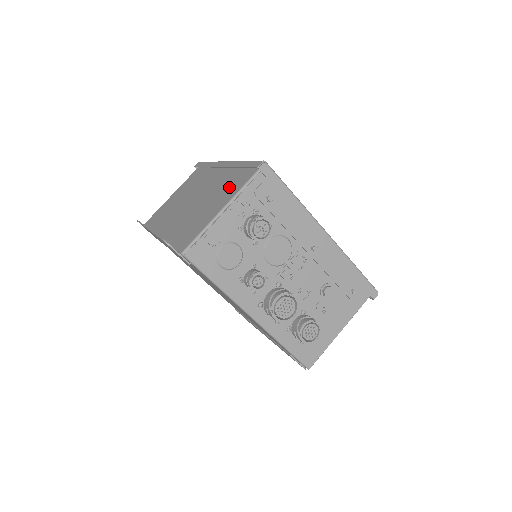
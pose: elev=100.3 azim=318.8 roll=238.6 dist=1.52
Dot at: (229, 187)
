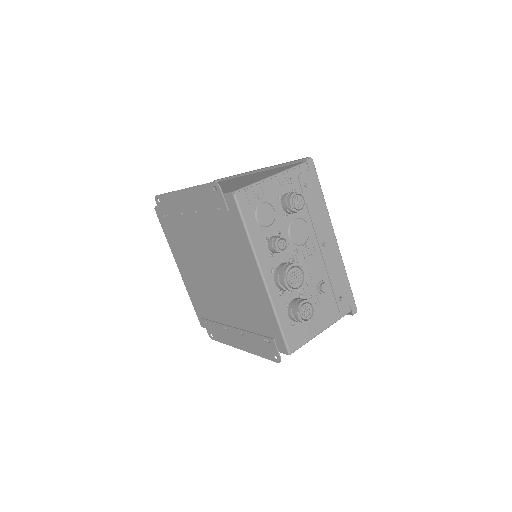
Dot at: (272, 172)
